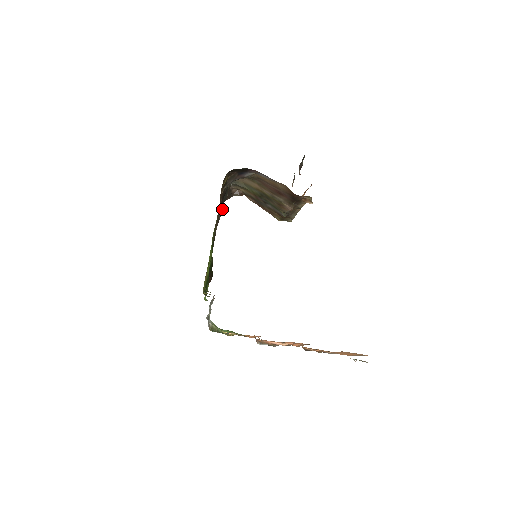
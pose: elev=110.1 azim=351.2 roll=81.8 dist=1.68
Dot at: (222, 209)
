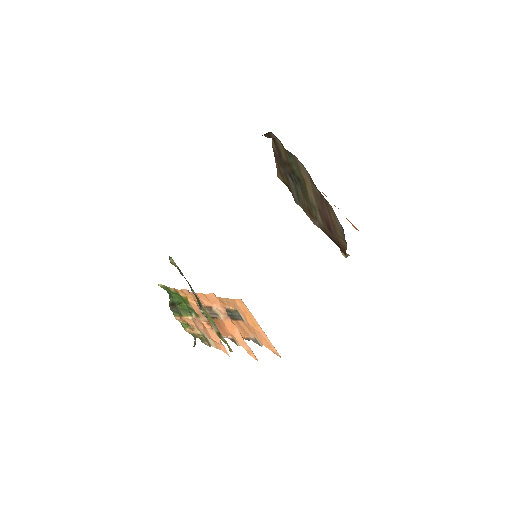
Dot at: occluded
